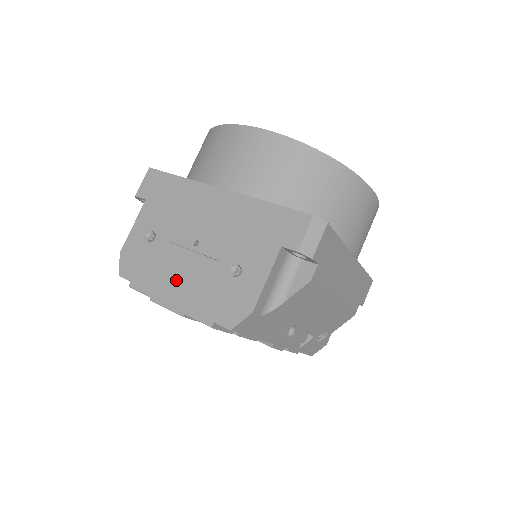
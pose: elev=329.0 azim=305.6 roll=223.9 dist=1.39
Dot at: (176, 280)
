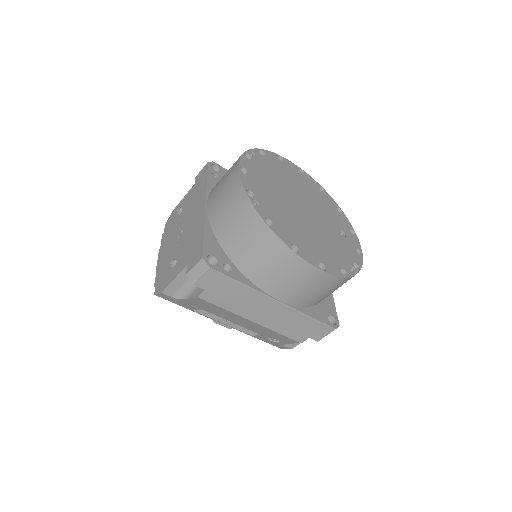
Dot at: (167, 247)
